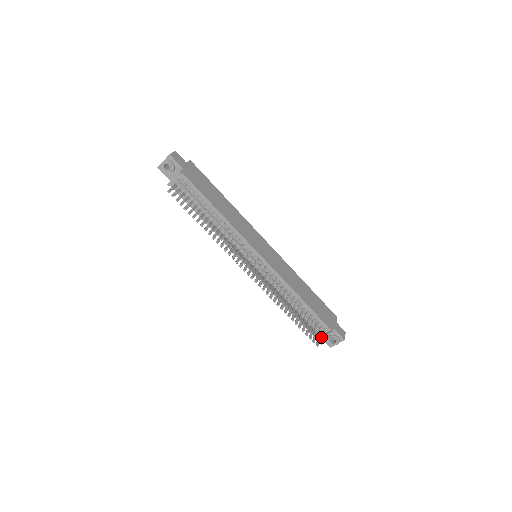
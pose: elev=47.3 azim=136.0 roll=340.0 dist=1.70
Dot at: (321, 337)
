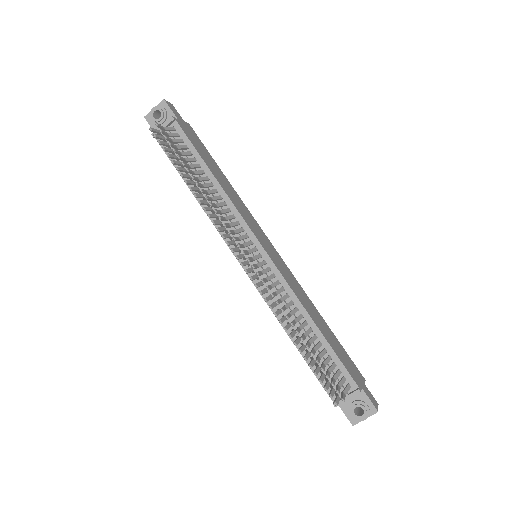
Dot at: (343, 393)
